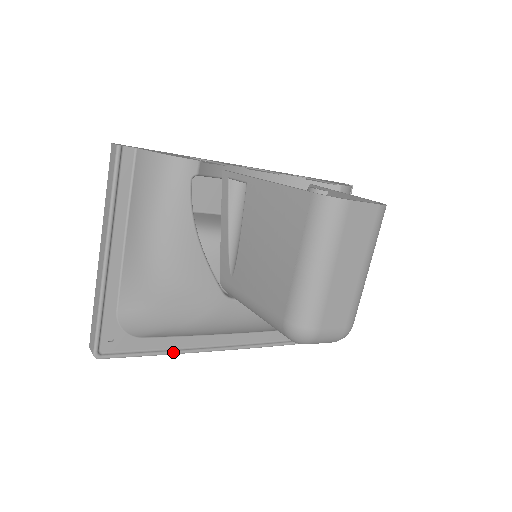
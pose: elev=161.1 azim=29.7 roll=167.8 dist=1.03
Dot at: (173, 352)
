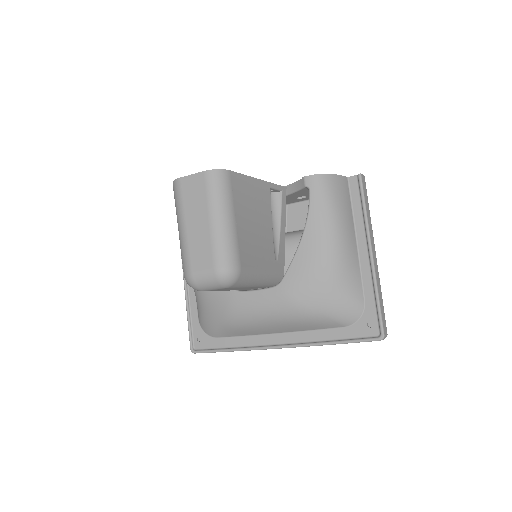
Dot at: (239, 349)
